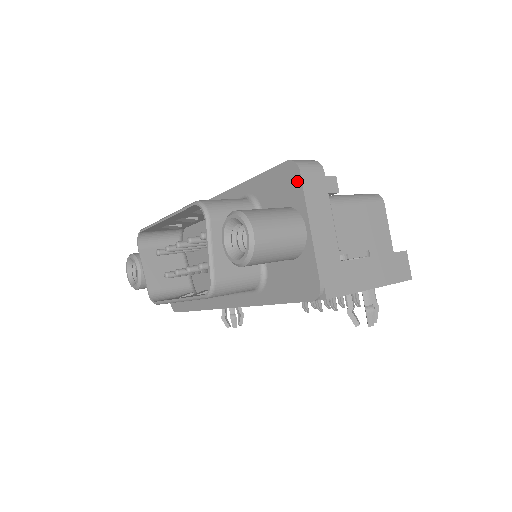
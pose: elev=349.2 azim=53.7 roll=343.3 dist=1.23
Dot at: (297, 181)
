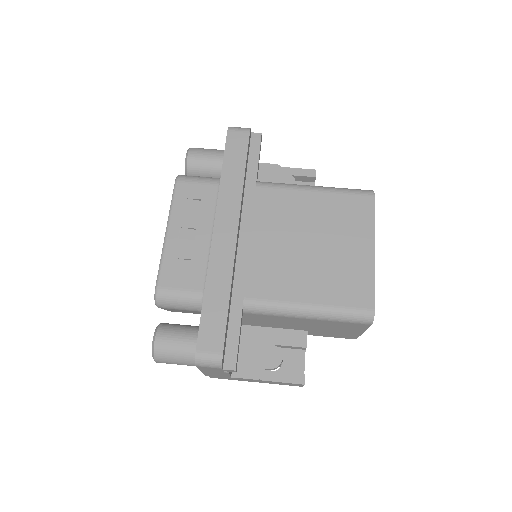
Dot at: occluded
